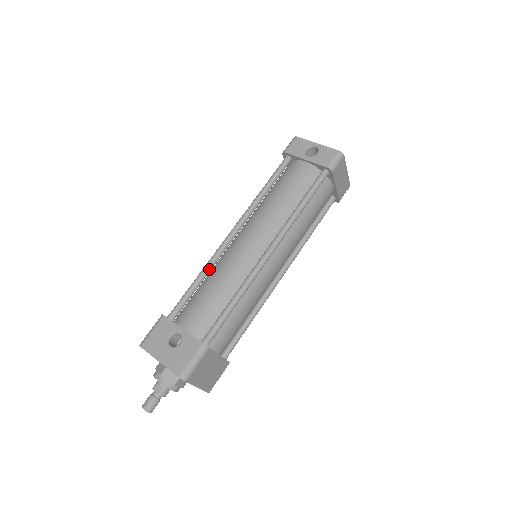
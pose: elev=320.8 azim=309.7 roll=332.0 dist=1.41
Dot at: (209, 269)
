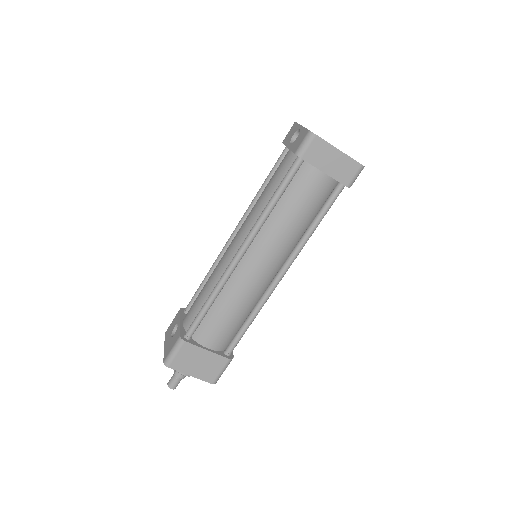
Dot at: (213, 269)
